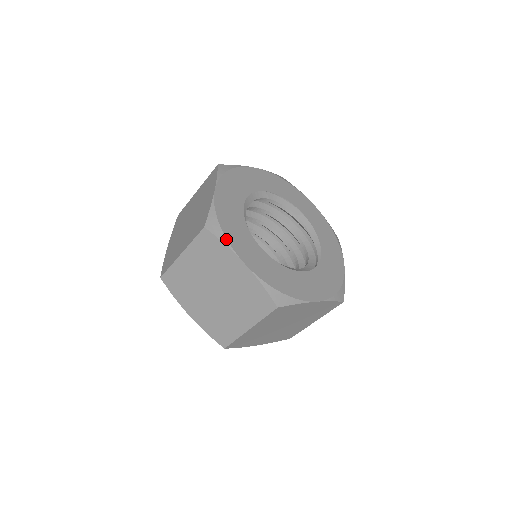
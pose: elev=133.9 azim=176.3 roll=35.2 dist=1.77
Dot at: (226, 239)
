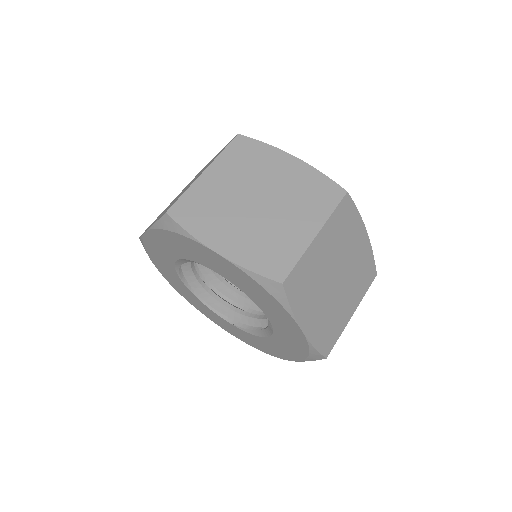
Dot at: (265, 144)
